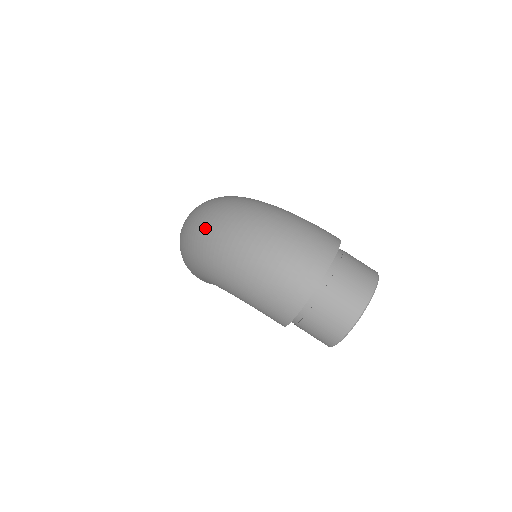
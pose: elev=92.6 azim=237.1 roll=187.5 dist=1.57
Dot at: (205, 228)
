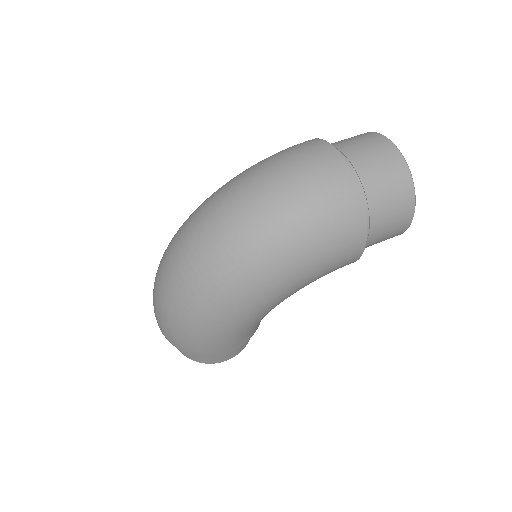
Dot at: (193, 267)
